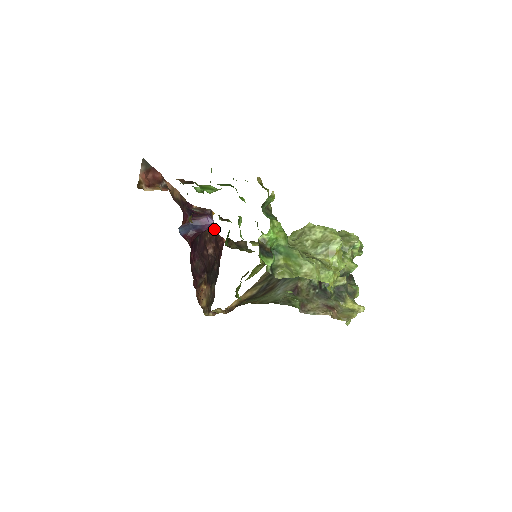
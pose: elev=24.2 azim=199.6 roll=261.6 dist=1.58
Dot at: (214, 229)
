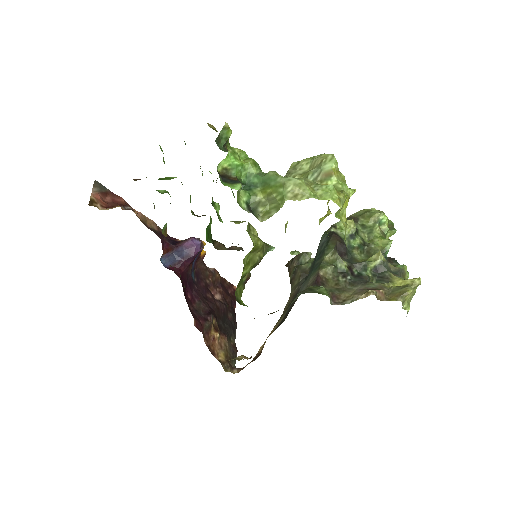
Dot at: (216, 272)
